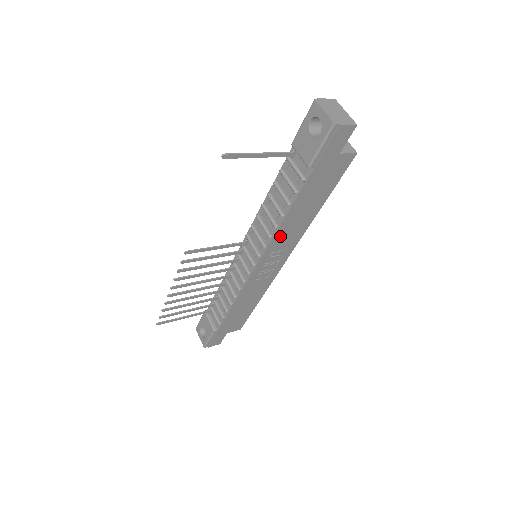
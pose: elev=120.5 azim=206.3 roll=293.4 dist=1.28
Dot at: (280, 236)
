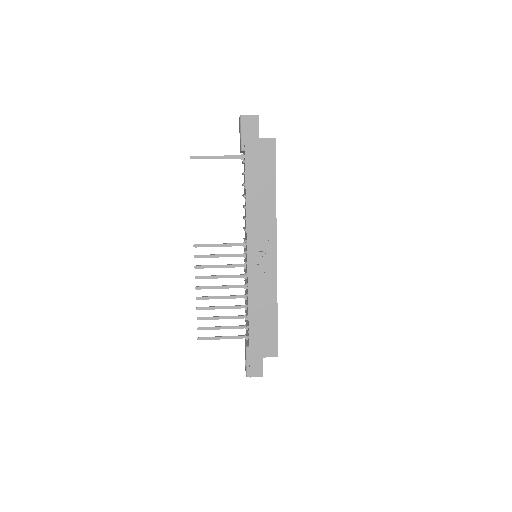
Dot at: (253, 218)
